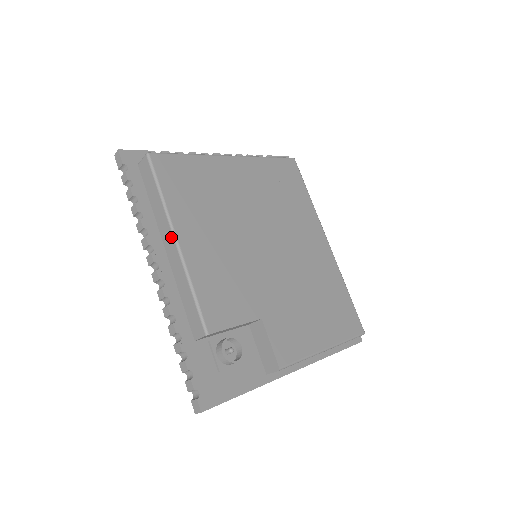
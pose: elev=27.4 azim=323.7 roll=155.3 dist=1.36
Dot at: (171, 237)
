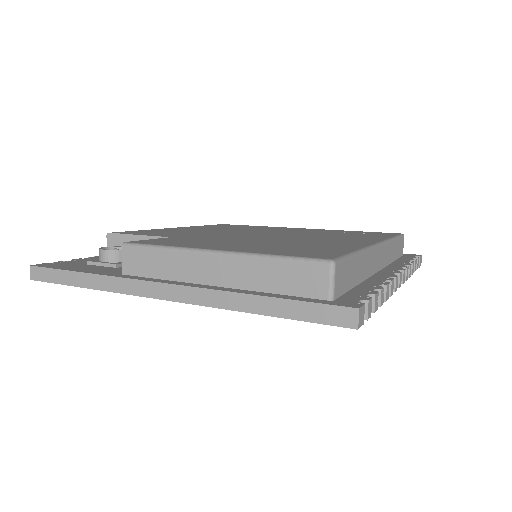
Dot at: occluded
